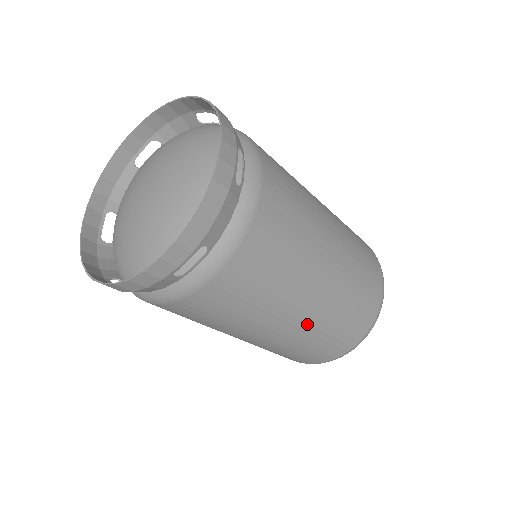
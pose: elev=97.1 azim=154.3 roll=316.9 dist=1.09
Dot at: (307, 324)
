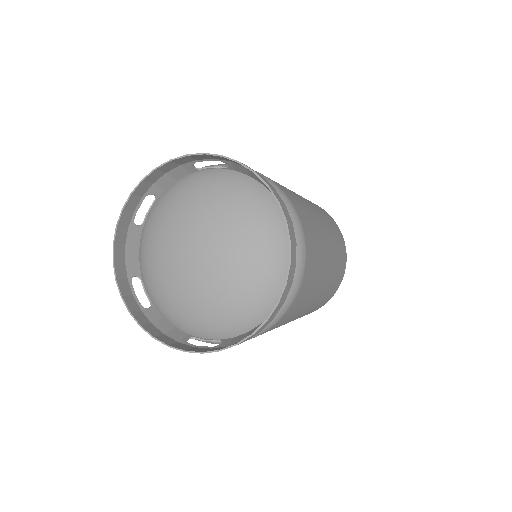
Dot at: occluded
